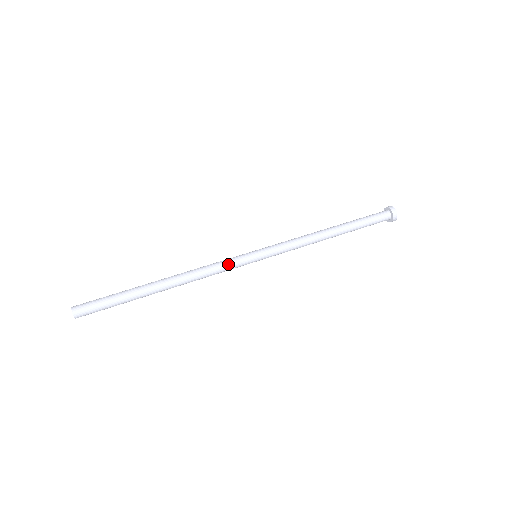
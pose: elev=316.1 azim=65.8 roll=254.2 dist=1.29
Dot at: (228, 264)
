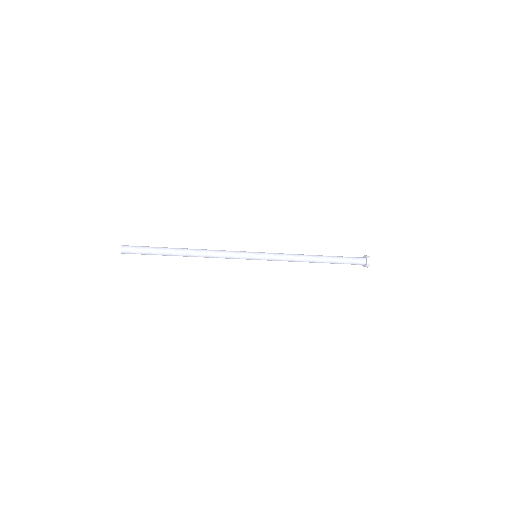
Dot at: (234, 251)
